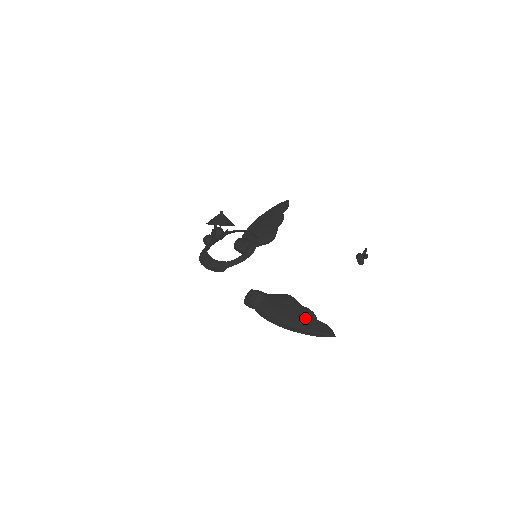
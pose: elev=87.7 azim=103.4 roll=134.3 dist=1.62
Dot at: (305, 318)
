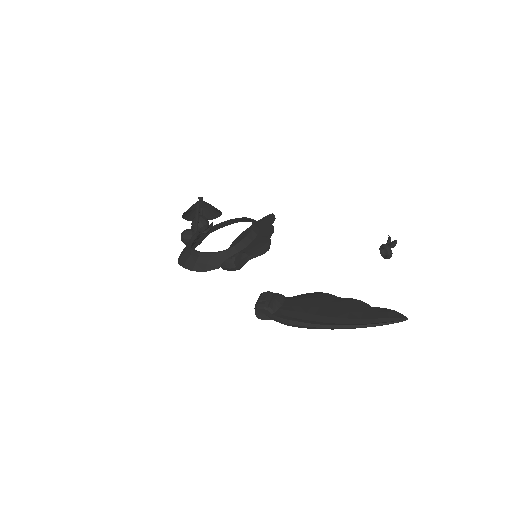
Dot at: (353, 309)
